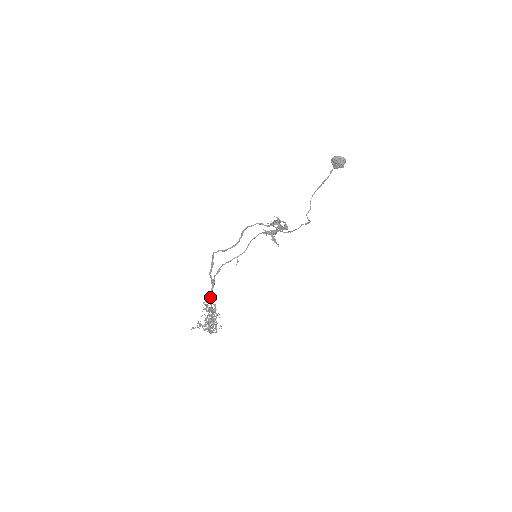
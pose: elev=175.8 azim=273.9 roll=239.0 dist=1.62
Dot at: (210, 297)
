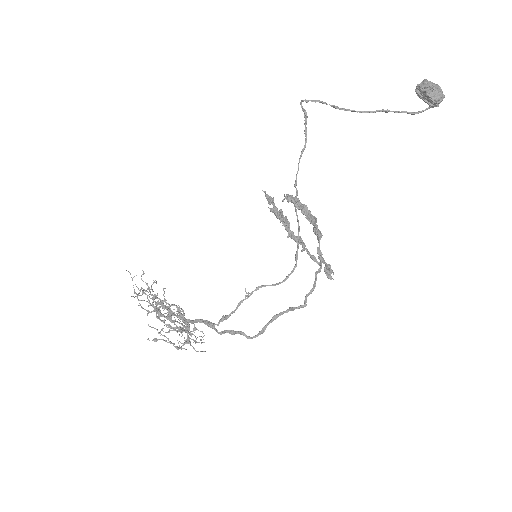
Dot at: occluded
